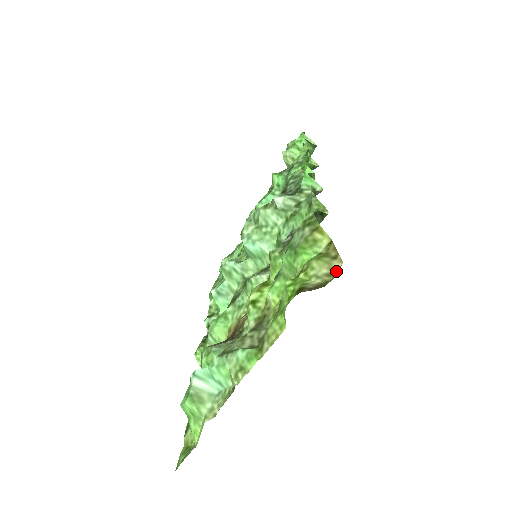
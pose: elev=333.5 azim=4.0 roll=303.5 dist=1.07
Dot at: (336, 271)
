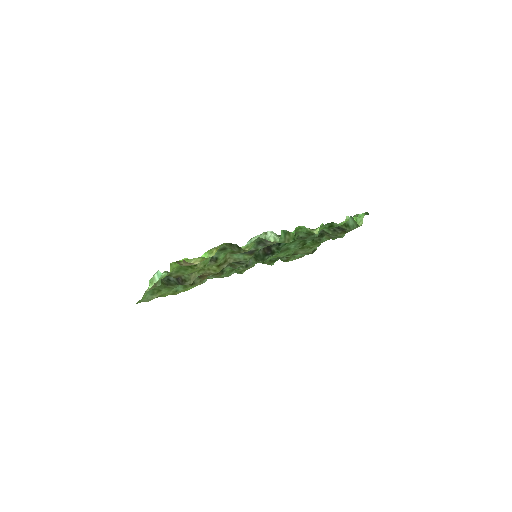
Dot at: (186, 263)
